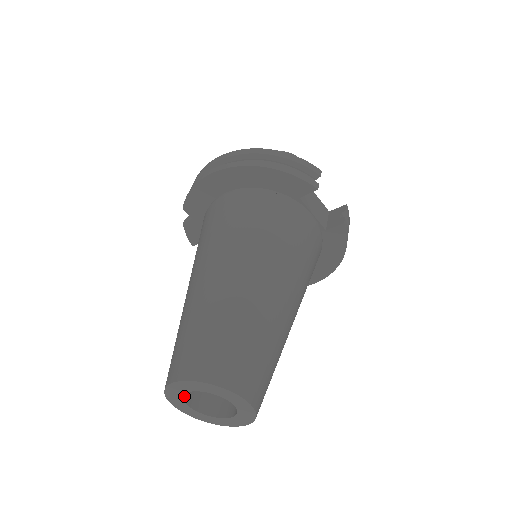
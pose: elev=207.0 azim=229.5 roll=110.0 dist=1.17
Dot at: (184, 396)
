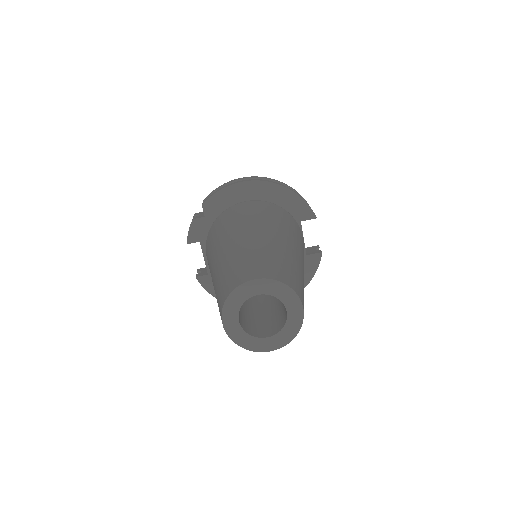
Dot at: (240, 306)
